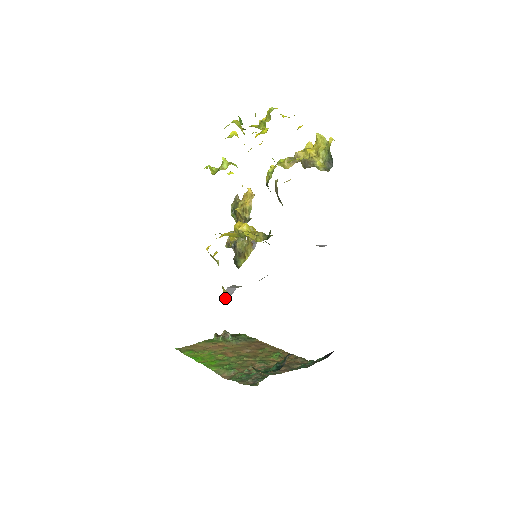
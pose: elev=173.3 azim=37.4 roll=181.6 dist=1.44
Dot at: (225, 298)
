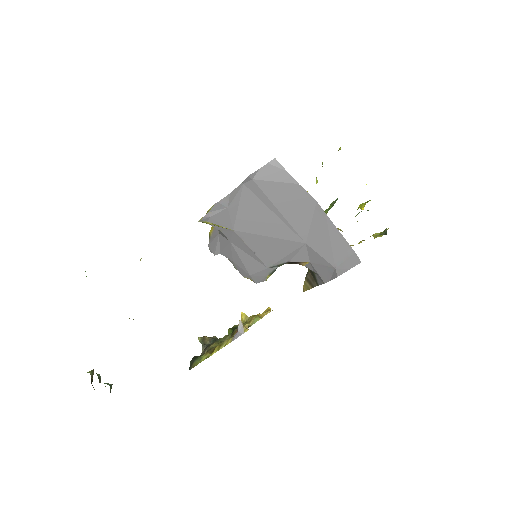
Dot at: (202, 217)
